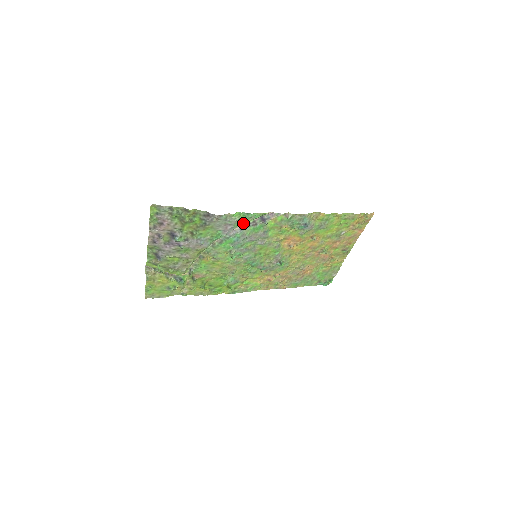
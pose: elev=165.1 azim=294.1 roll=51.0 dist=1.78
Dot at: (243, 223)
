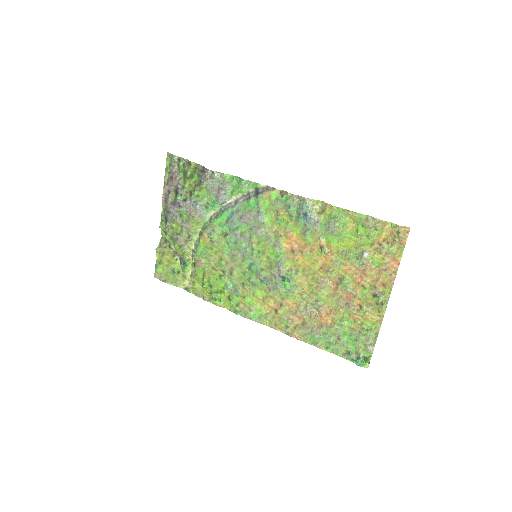
Dot at: (236, 192)
